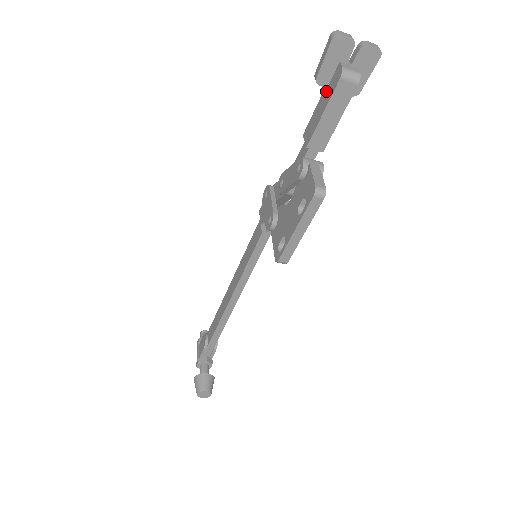
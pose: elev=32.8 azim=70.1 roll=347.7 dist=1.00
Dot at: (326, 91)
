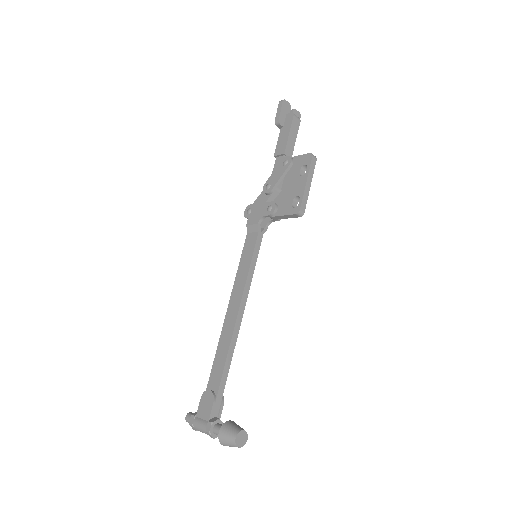
Dot at: (284, 128)
